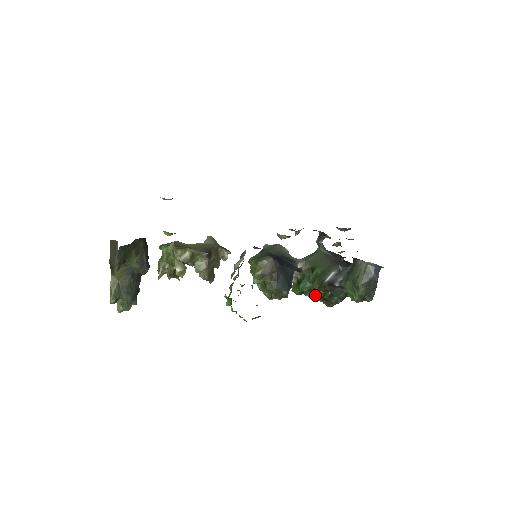
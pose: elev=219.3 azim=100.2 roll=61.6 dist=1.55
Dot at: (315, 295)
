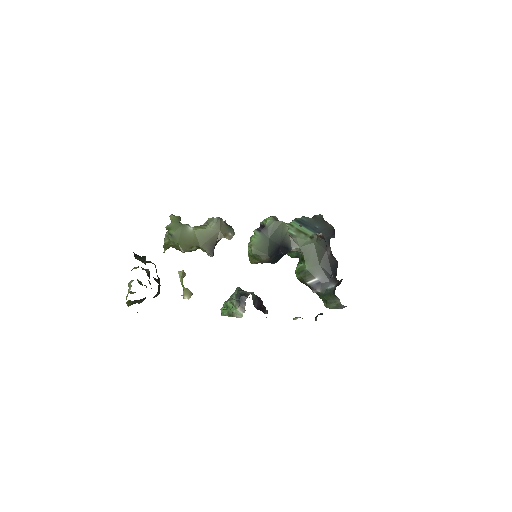
Dot at: occluded
